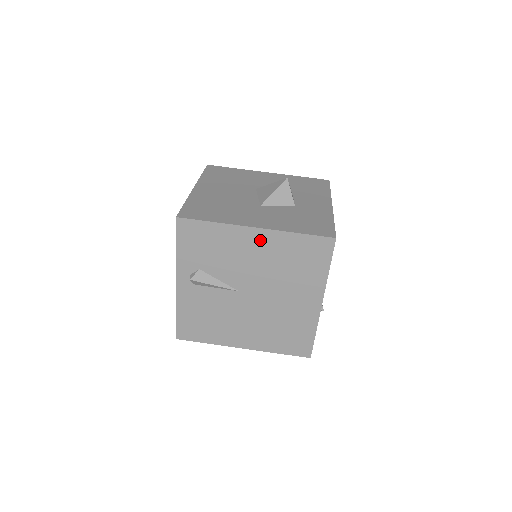
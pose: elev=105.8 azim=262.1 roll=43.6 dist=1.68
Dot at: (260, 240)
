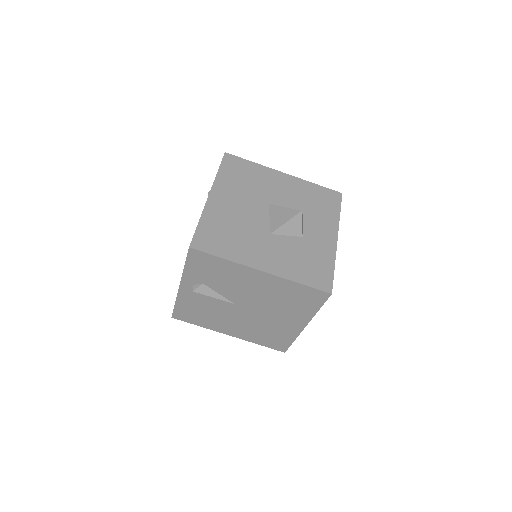
Dot at: (263, 279)
